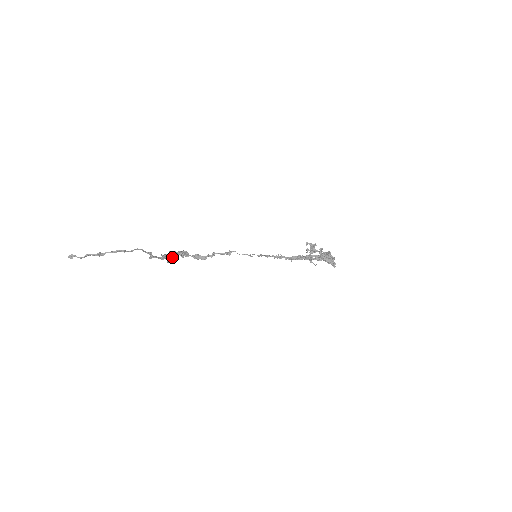
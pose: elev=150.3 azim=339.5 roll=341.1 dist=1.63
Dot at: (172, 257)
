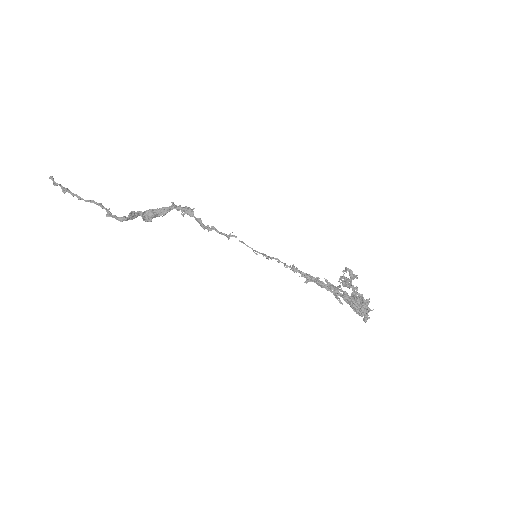
Dot at: (159, 214)
